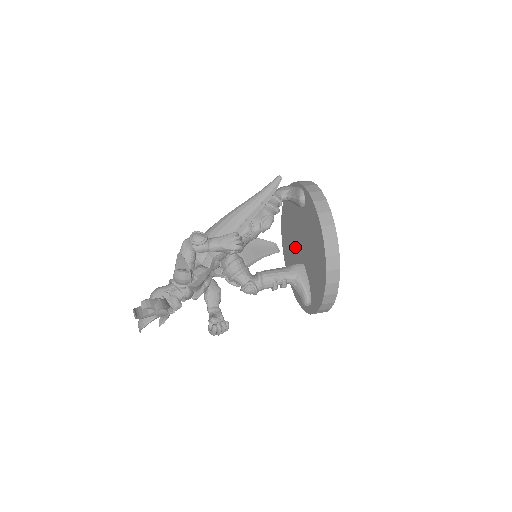
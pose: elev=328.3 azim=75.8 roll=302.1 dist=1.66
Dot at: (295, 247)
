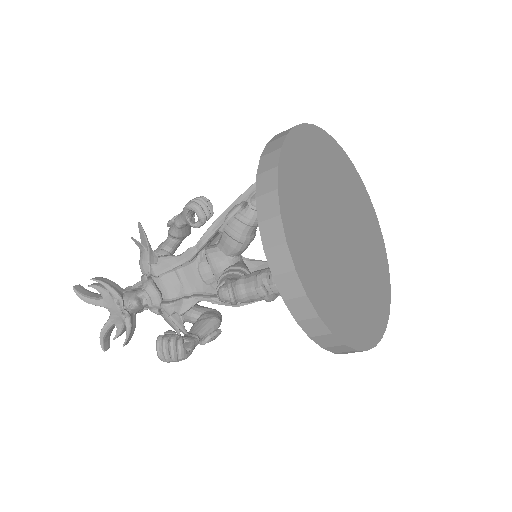
Dot at: occluded
